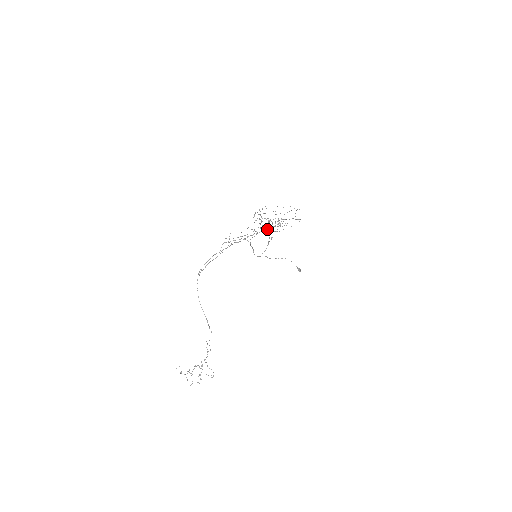
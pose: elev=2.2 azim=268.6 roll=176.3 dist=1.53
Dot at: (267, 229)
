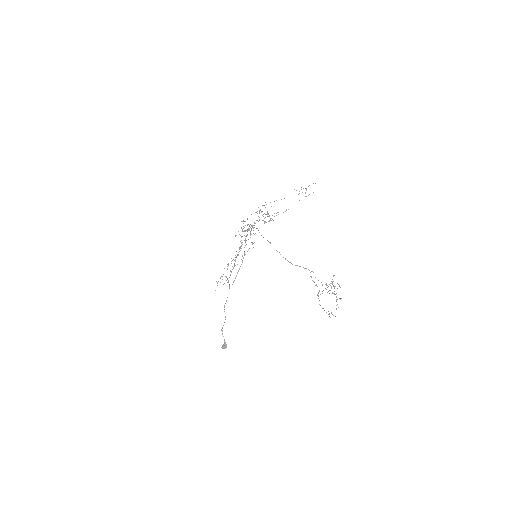
Dot at: (271, 220)
